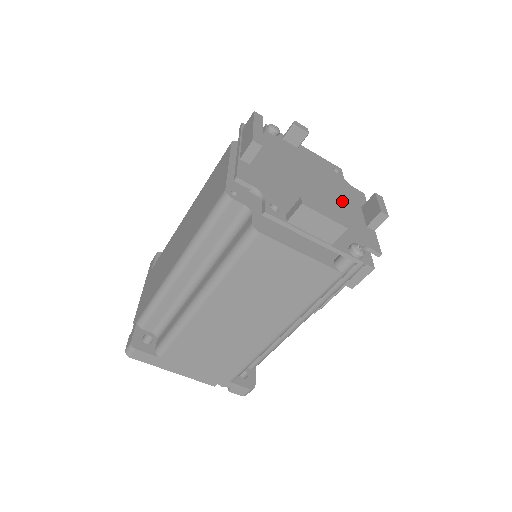
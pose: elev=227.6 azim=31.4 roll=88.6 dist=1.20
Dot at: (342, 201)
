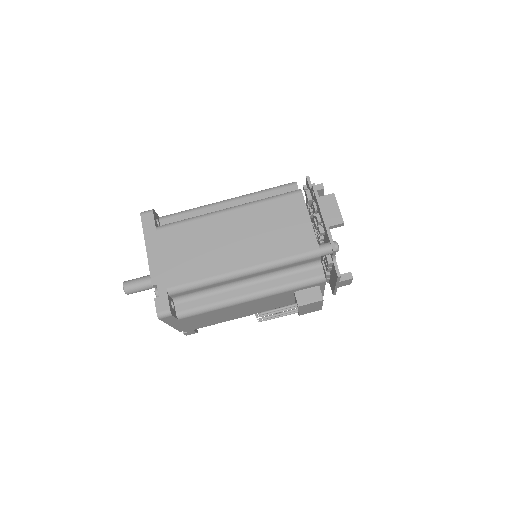
Dot at: occluded
